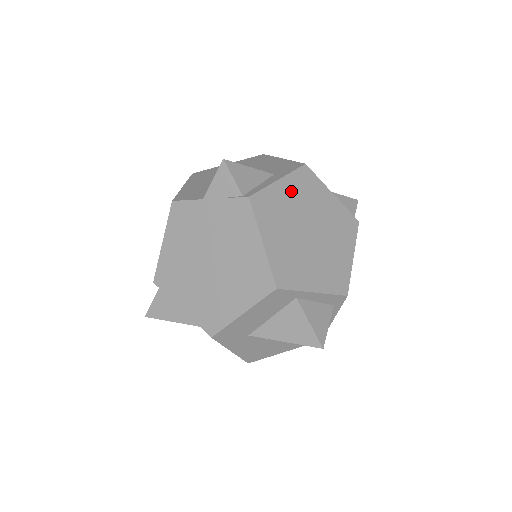
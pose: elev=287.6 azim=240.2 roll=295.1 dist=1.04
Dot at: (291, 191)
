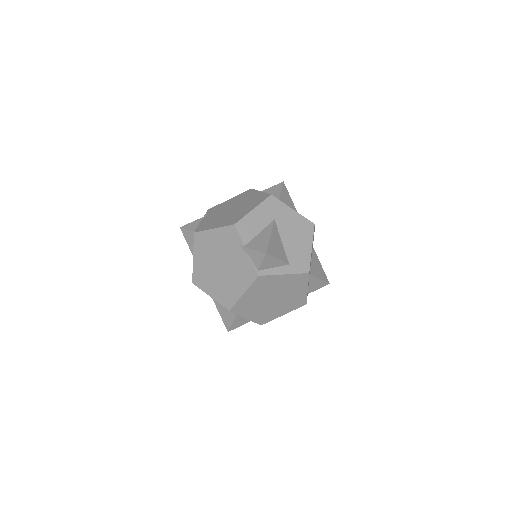
Dot at: (285, 281)
